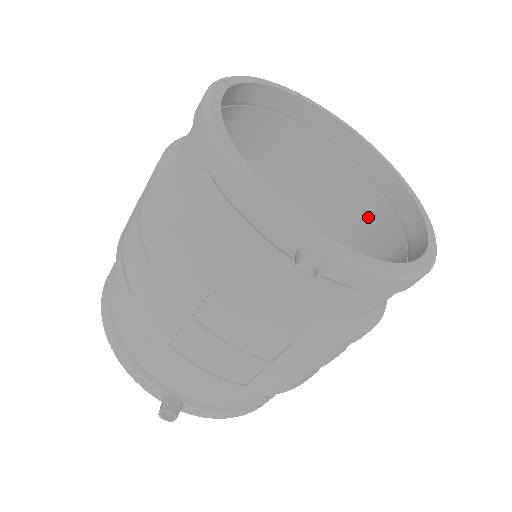
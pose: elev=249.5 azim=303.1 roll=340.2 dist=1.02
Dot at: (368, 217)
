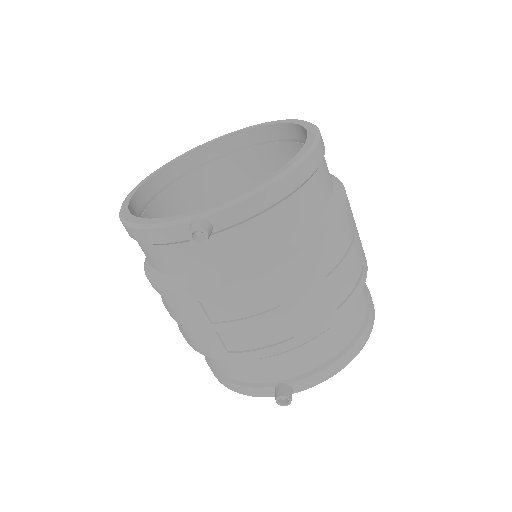
Dot at: occluded
